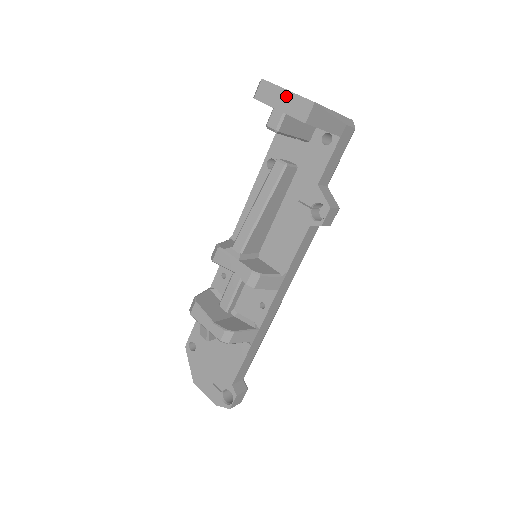
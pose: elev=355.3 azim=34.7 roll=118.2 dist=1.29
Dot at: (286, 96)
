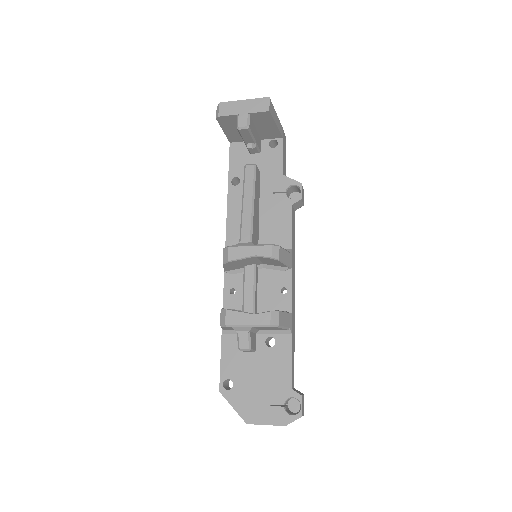
Dot at: (245, 103)
